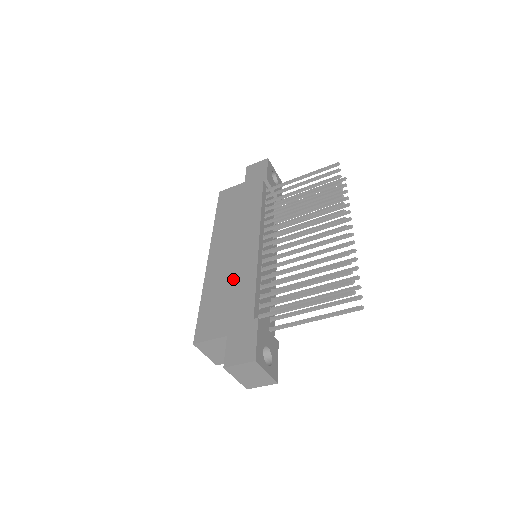
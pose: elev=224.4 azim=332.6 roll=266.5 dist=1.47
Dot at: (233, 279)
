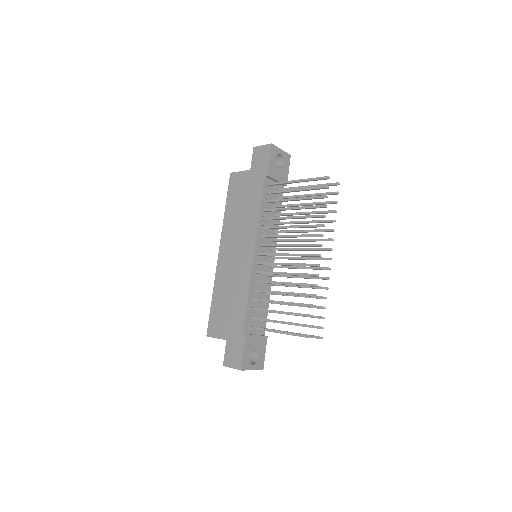
Dot at: (233, 288)
